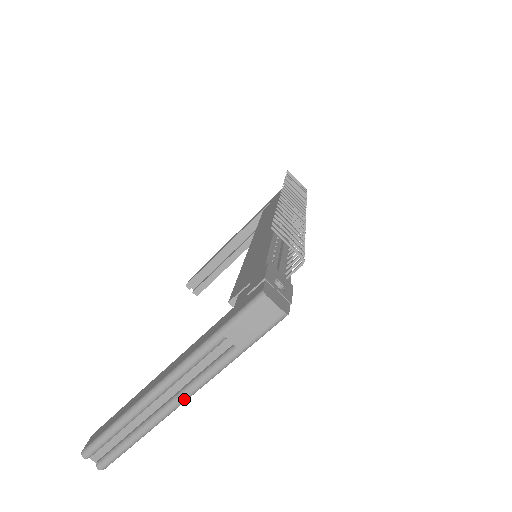
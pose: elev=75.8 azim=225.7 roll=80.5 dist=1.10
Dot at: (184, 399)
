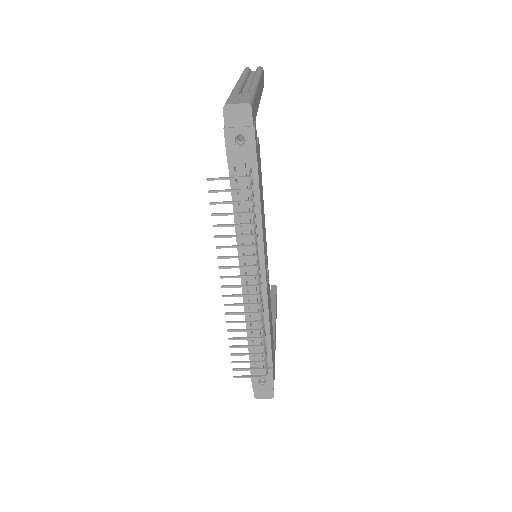
Dot at: occluded
